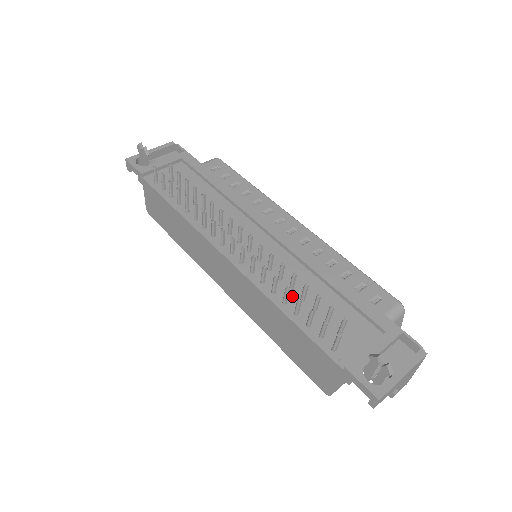
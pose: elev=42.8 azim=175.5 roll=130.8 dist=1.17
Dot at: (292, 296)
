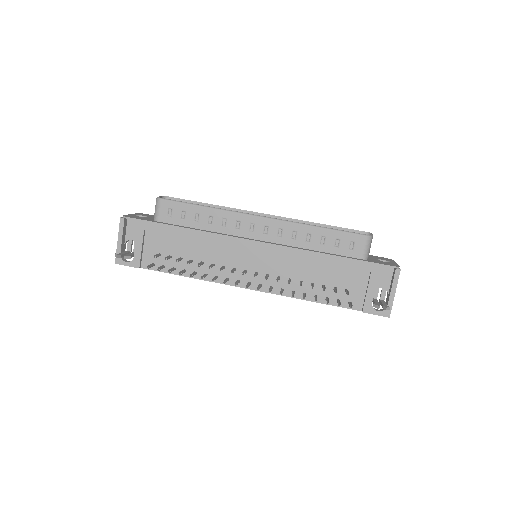
Dot at: (305, 286)
